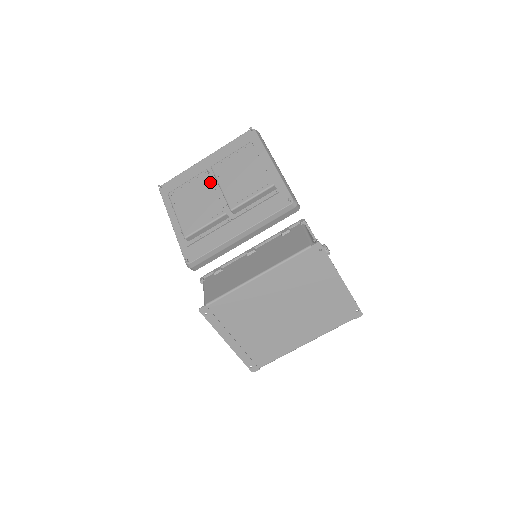
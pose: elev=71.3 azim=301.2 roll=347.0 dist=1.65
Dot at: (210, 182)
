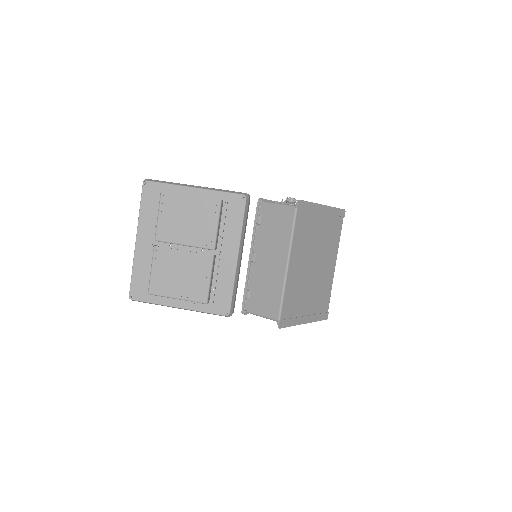
Dot at: (171, 250)
